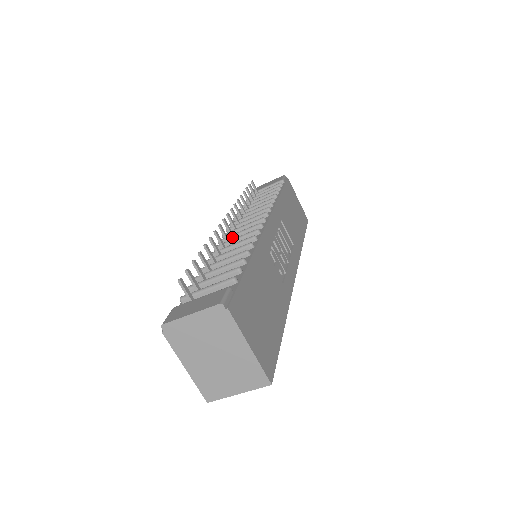
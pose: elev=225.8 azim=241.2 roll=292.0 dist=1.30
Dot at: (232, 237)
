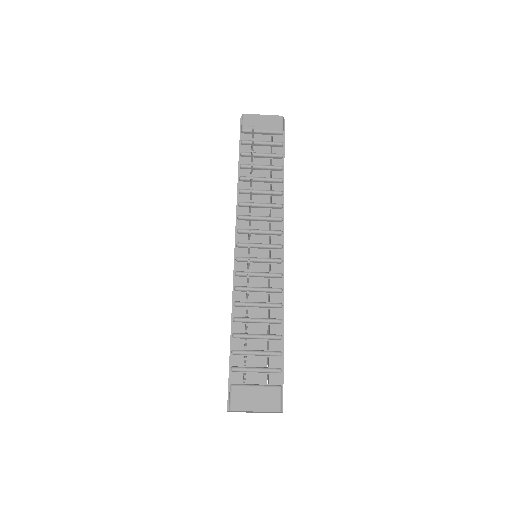
Dot at: (252, 261)
